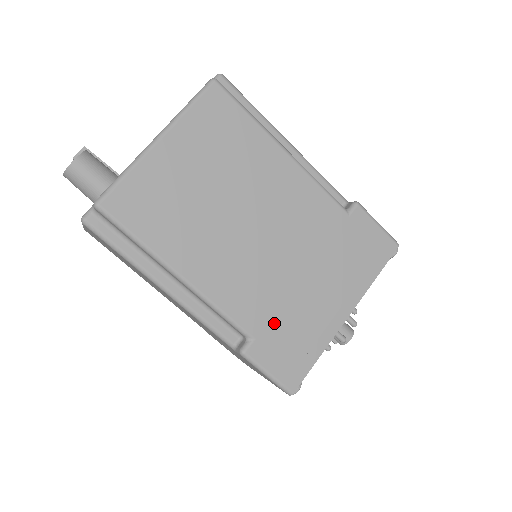
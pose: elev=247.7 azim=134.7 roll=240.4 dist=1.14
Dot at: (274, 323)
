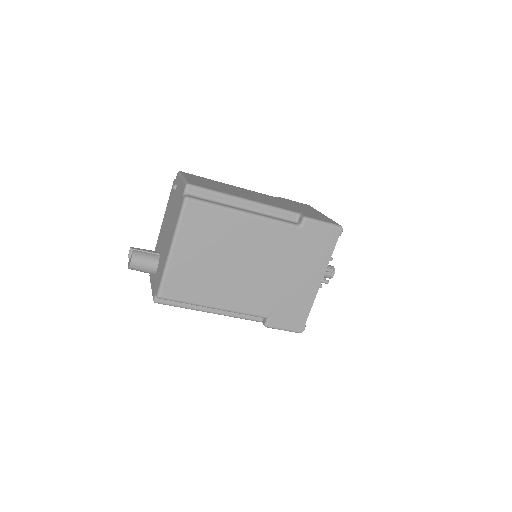
Dot at: (277, 306)
